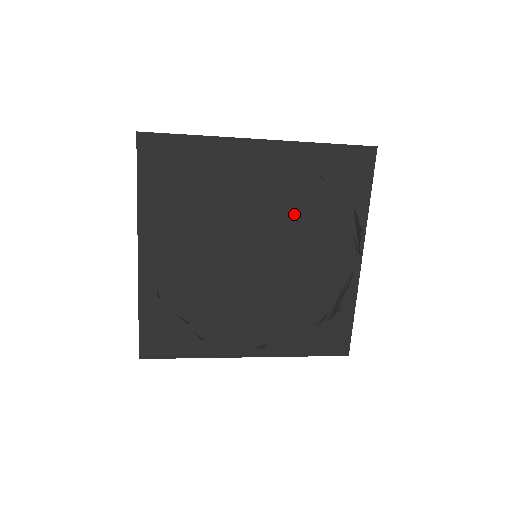
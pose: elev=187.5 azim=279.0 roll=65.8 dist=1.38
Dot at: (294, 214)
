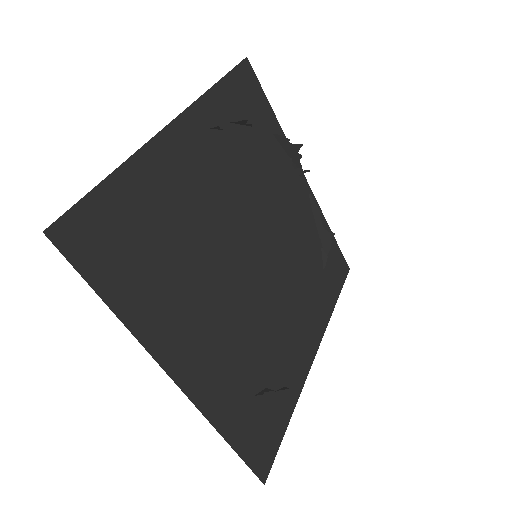
Dot at: (248, 182)
